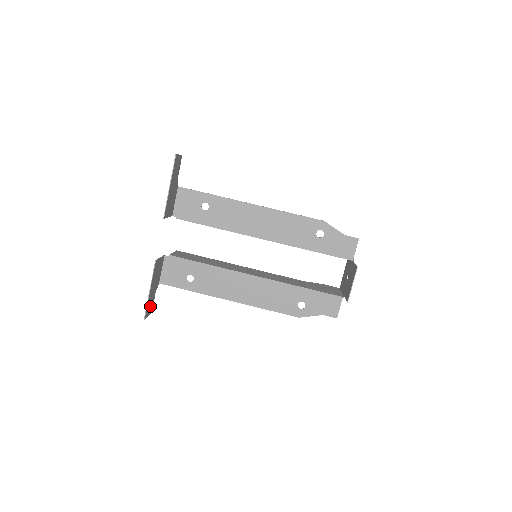
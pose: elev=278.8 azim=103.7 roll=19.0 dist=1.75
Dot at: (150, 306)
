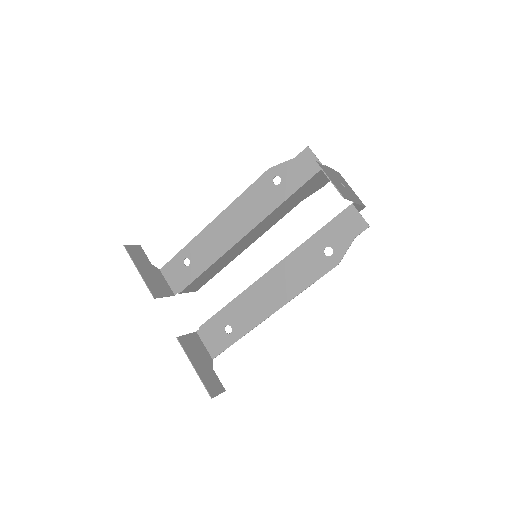
Dot at: (214, 384)
